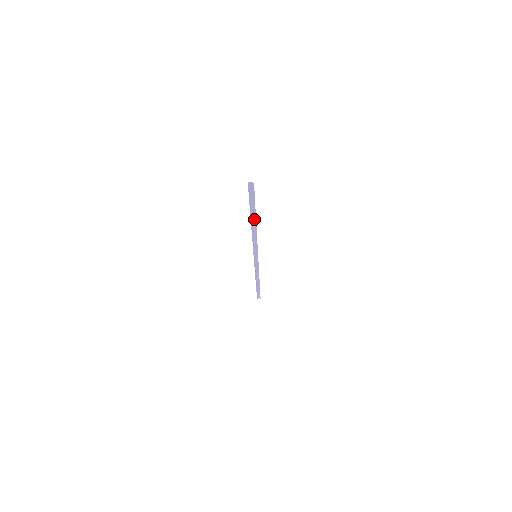
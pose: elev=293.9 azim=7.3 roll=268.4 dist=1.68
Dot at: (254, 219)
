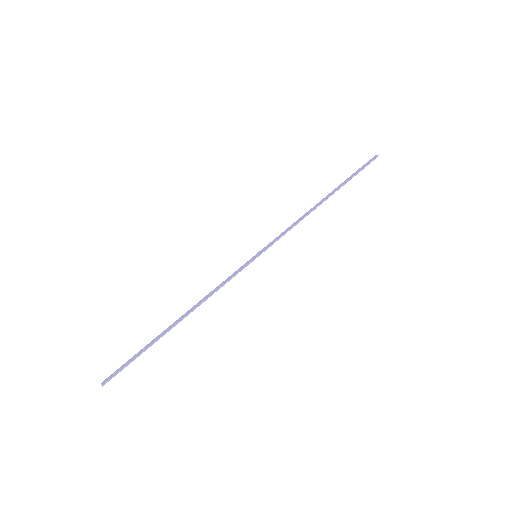
Dot at: (172, 325)
